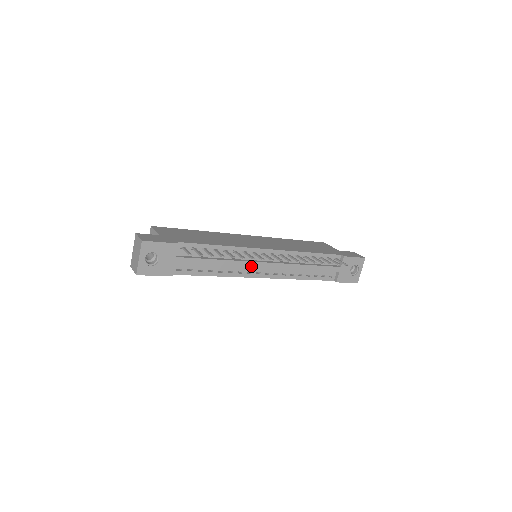
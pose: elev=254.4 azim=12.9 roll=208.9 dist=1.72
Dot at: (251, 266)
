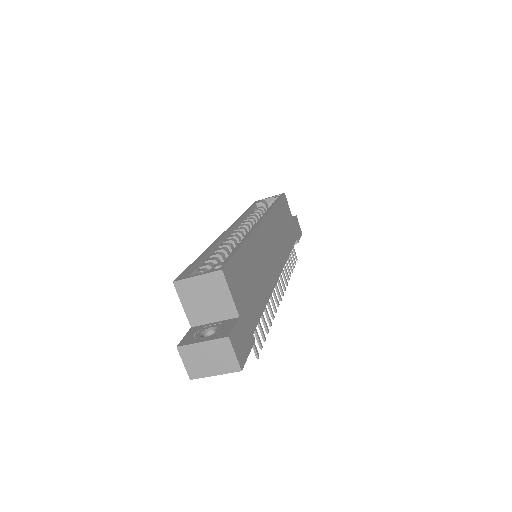
Dot at: occluded
